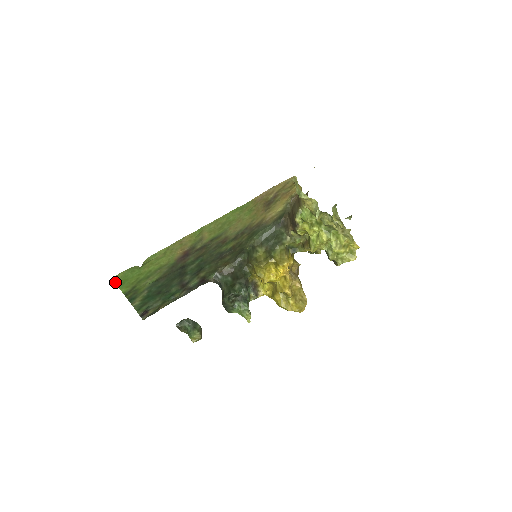
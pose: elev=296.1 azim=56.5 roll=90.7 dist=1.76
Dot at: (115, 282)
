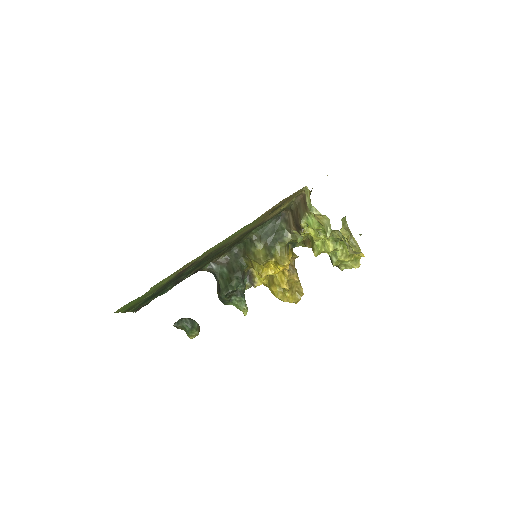
Dot at: (116, 312)
